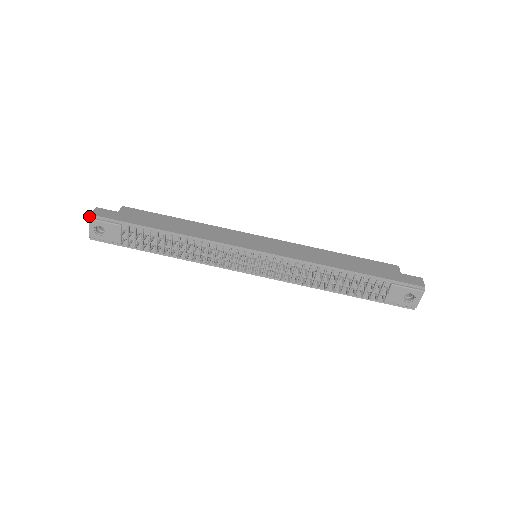
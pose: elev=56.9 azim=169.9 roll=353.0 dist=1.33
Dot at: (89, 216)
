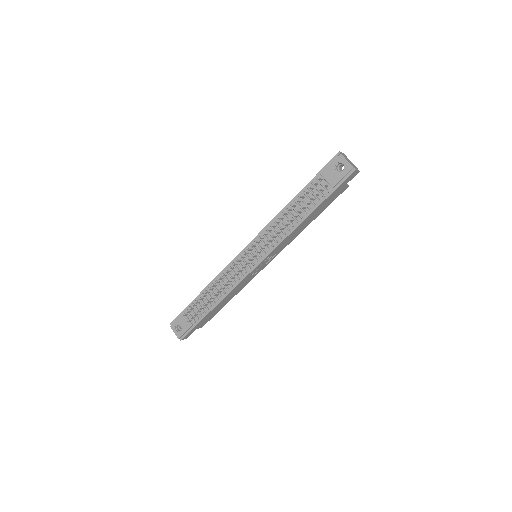
Dot at: occluded
